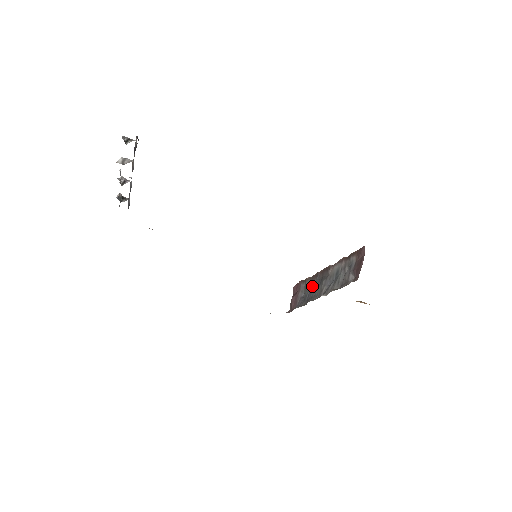
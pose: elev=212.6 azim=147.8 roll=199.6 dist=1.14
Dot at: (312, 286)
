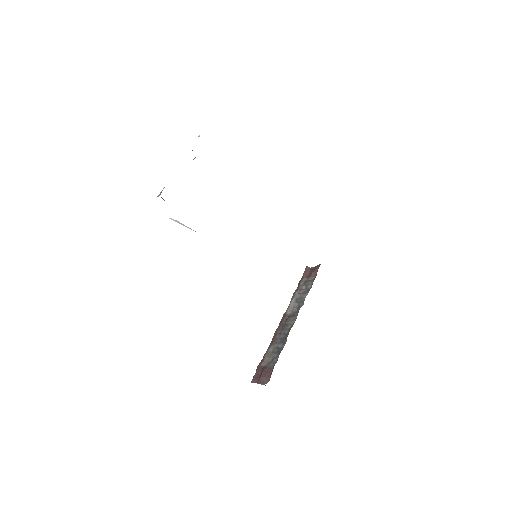
Dot at: (278, 339)
